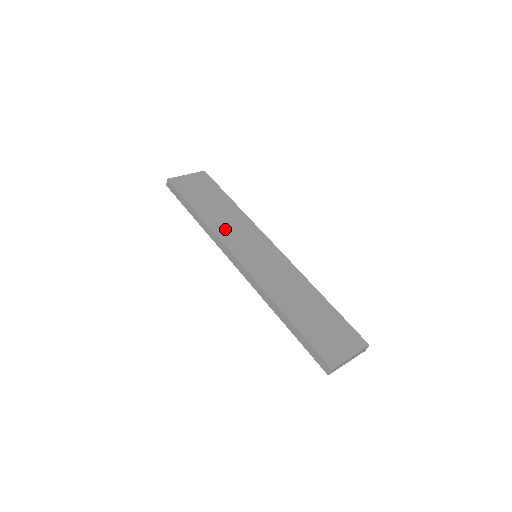
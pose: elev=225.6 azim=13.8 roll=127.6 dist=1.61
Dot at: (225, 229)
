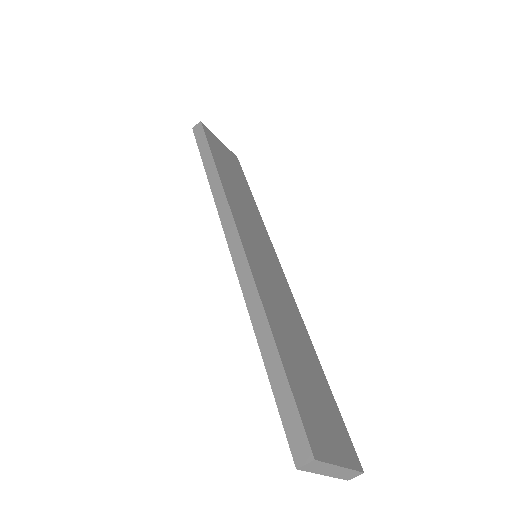
Dot at: (237, 203)
